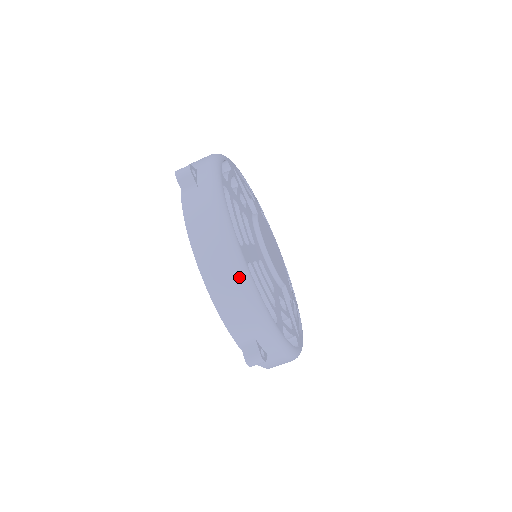
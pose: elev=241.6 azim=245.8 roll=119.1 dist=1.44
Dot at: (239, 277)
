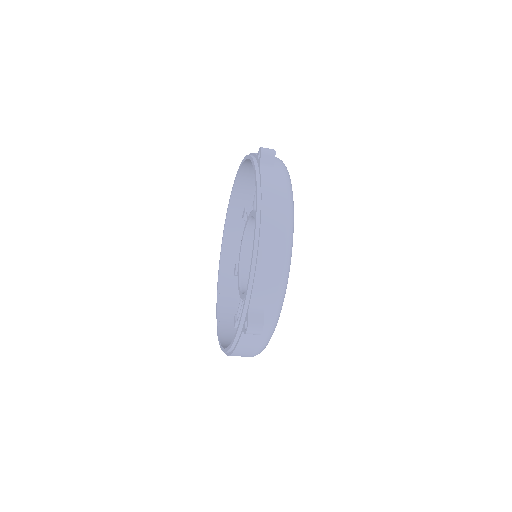
Dot at: (287, 250)
